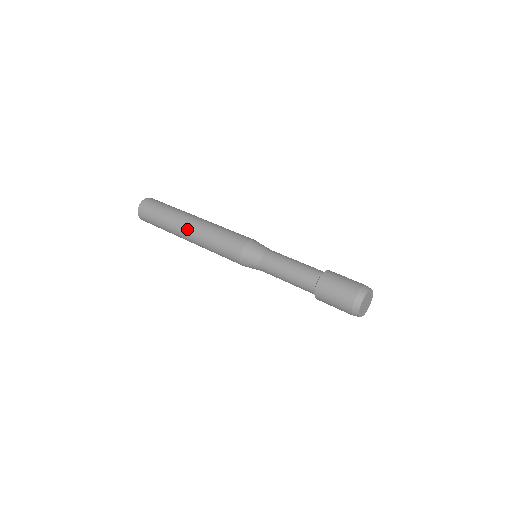
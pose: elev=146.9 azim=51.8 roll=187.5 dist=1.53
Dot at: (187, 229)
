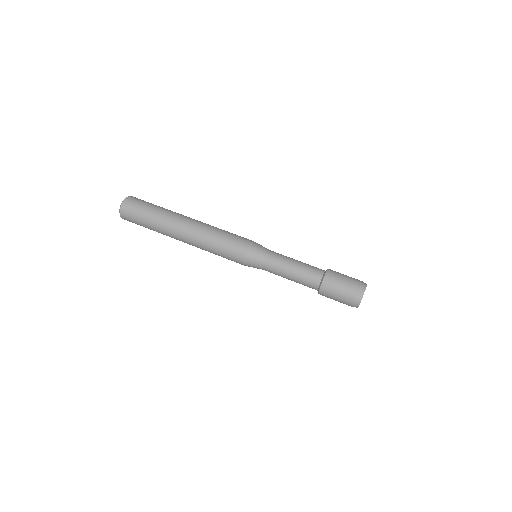
Dot at: (182, 235)
